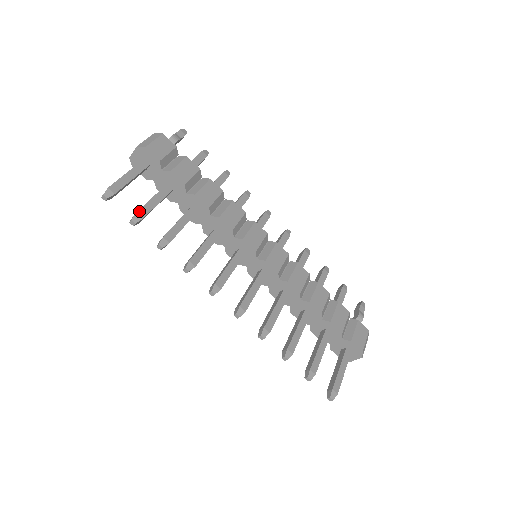
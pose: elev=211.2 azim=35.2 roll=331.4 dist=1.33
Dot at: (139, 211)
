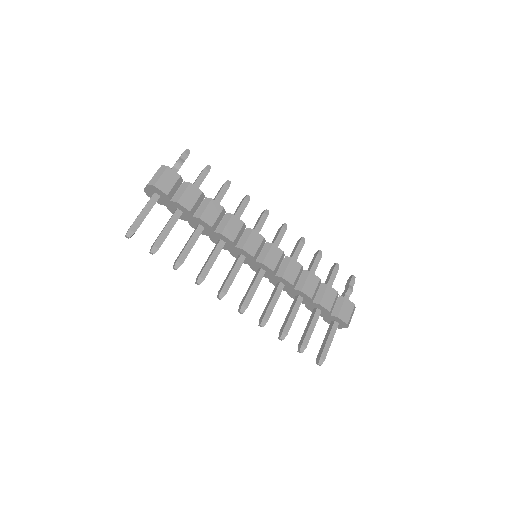
Dot at: (155, 243)
